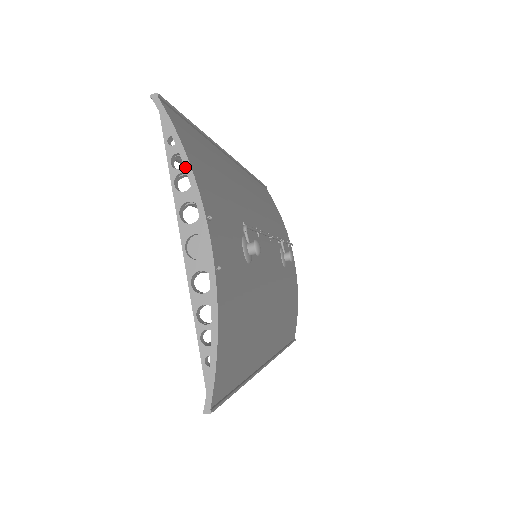
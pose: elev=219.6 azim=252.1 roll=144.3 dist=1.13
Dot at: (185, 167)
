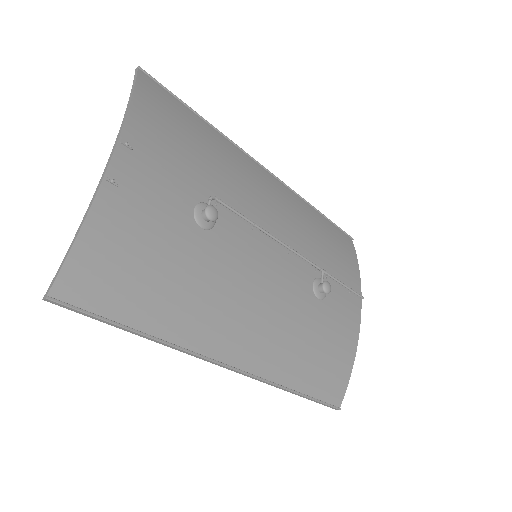
Dot at: (127, 108)
